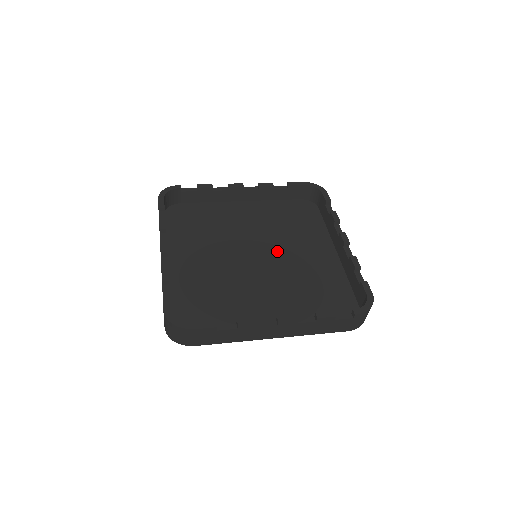
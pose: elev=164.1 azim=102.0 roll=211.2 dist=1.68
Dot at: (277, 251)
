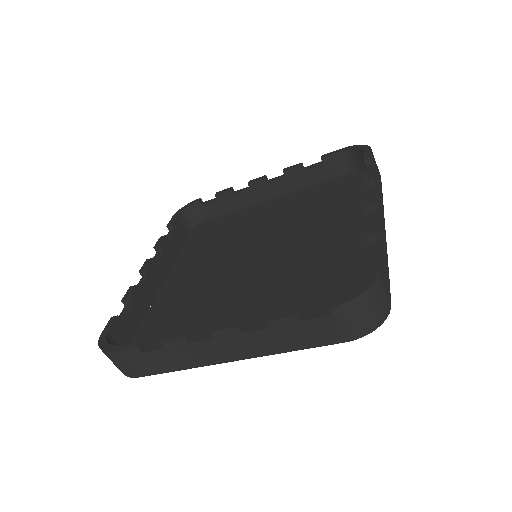
Dot at: (287, 244)
